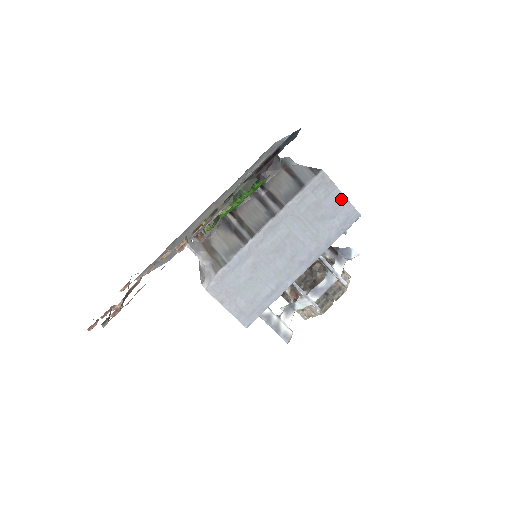
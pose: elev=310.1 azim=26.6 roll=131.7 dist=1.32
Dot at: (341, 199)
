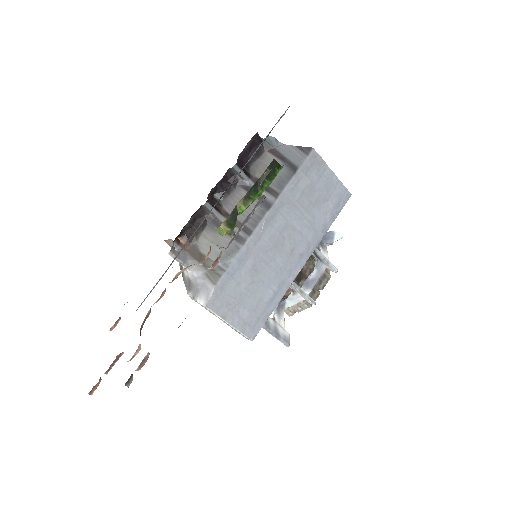
Dot at: (332, 179)
